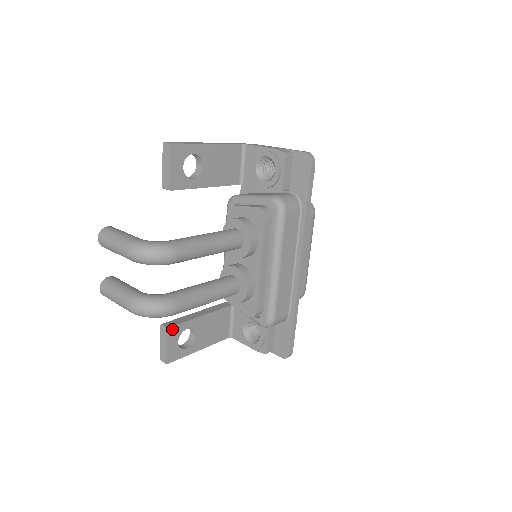
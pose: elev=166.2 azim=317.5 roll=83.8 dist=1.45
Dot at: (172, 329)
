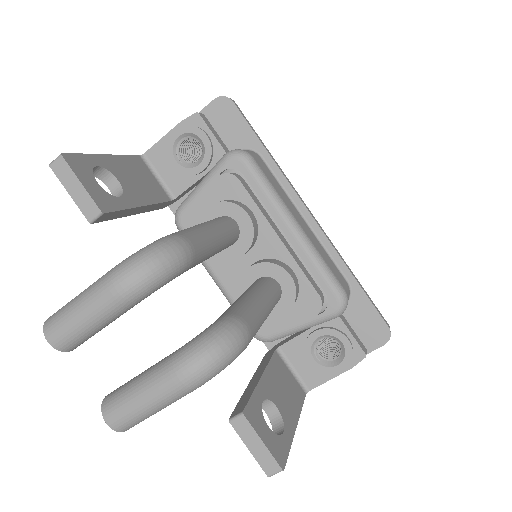
Dot at: (248, 411)
